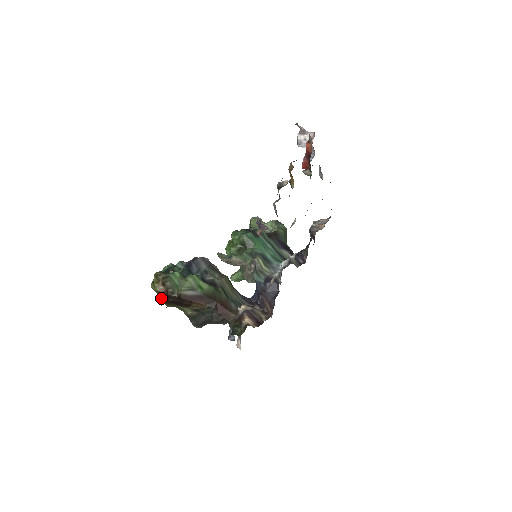
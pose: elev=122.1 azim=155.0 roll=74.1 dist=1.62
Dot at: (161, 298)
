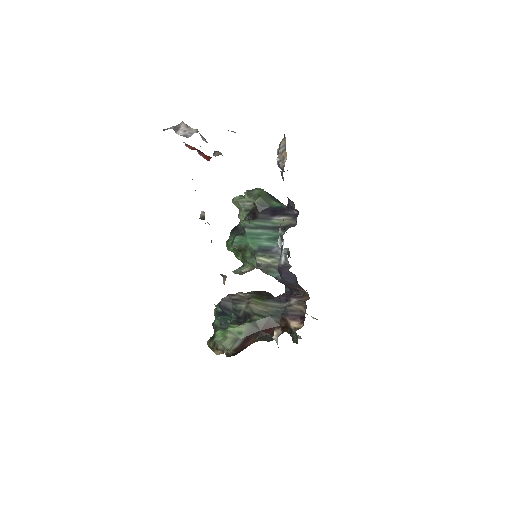
Dot at: occluded
